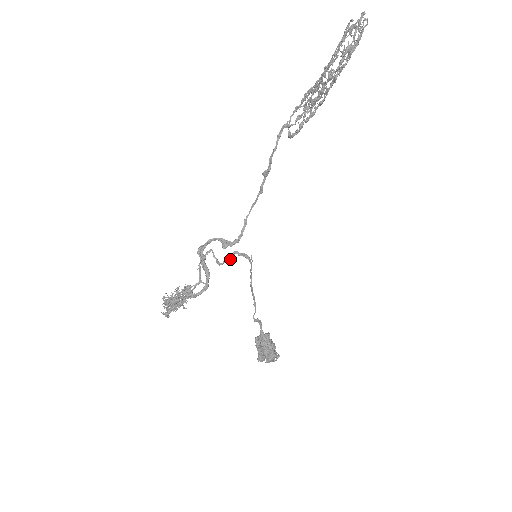
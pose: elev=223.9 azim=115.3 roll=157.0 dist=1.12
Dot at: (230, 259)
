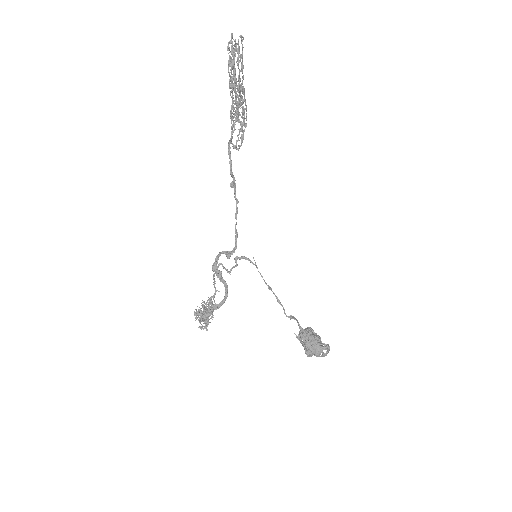
Dot at: (235, 265)
